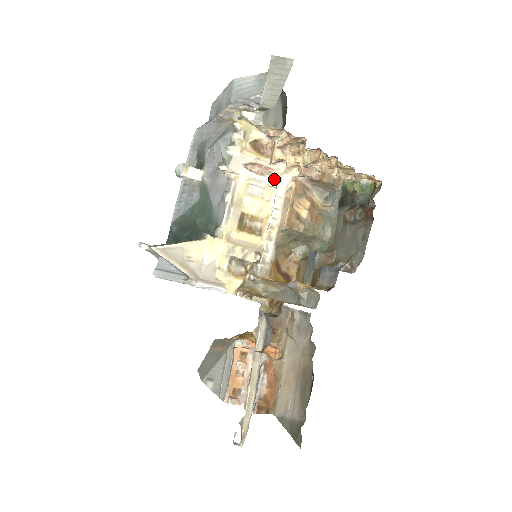
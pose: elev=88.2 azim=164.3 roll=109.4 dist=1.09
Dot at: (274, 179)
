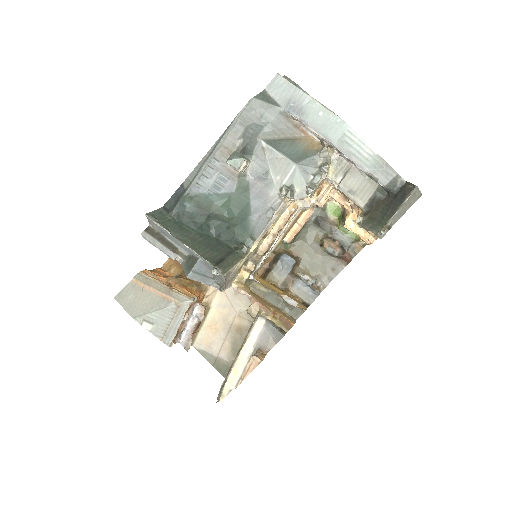
Dot at: (302, 201)
